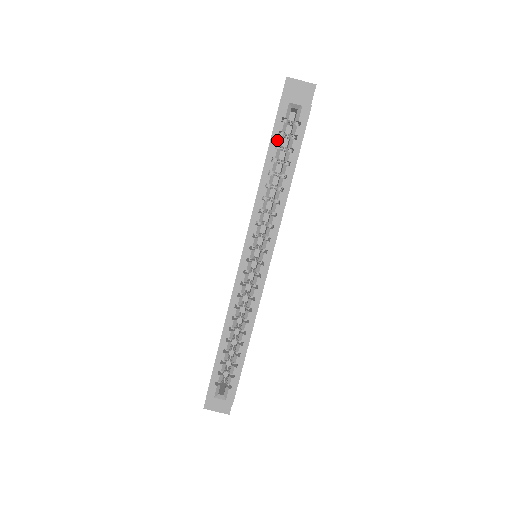
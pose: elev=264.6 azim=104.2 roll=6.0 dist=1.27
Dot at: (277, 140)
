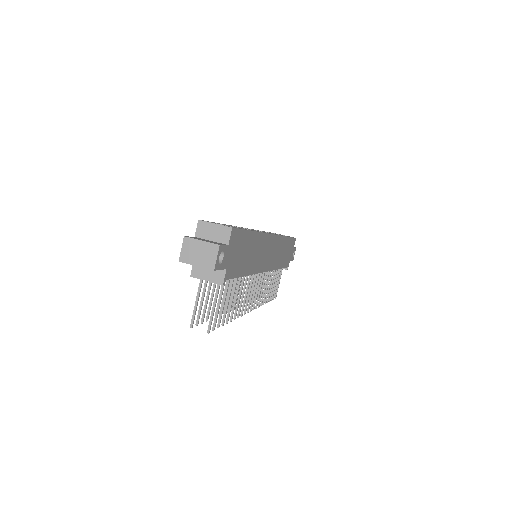
Dot at: occluded
